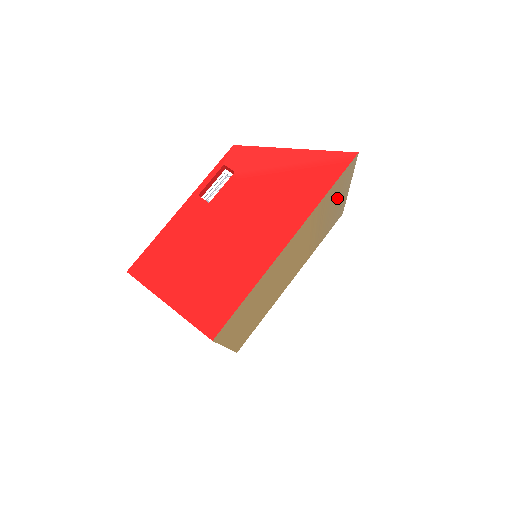
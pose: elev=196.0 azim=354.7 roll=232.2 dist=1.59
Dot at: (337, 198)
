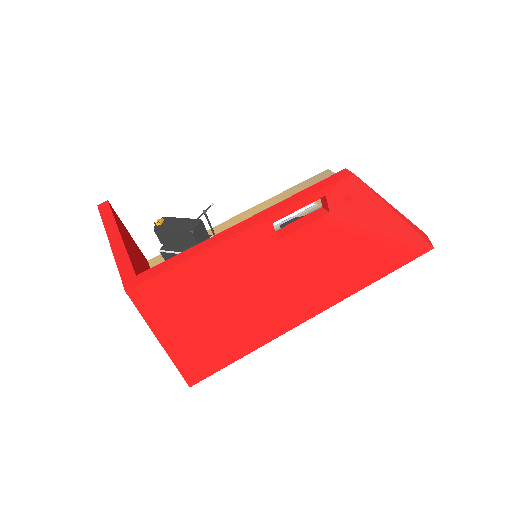
Dot at: occluded
